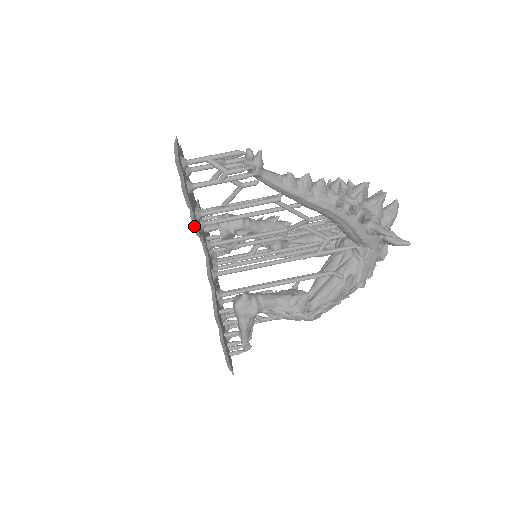
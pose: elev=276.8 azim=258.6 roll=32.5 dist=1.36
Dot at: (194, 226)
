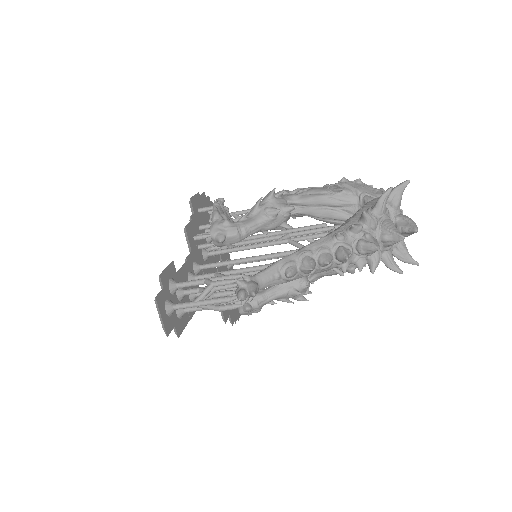
Dot at: occluded
